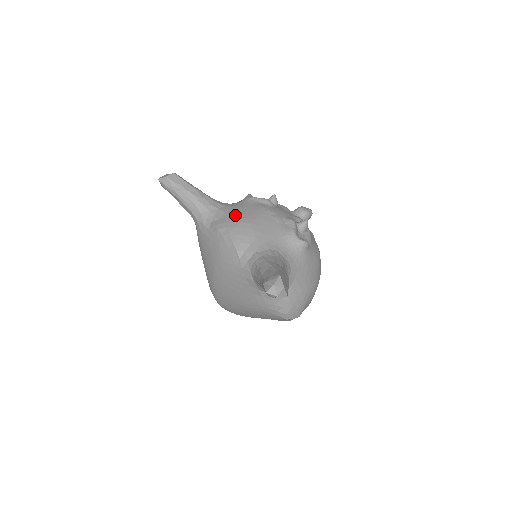
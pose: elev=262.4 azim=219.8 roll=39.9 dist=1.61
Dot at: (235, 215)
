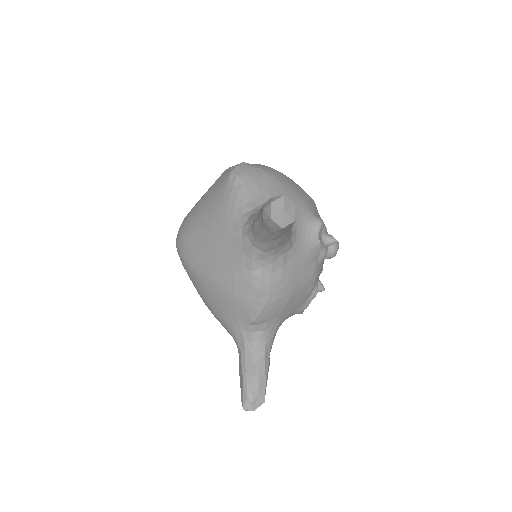
Dot at: (288, 280)
